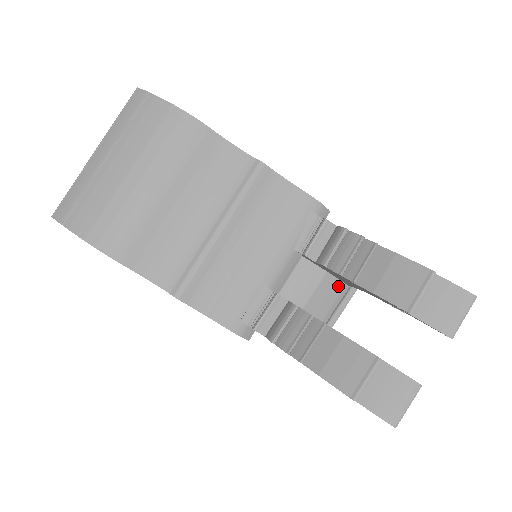
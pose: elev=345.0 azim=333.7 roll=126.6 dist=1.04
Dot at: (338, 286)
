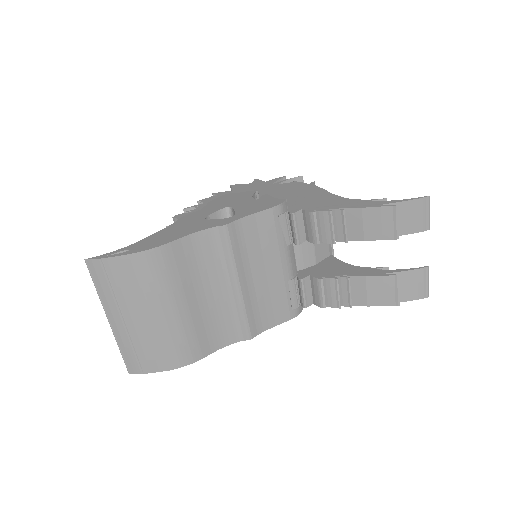
Dot at: occluded
